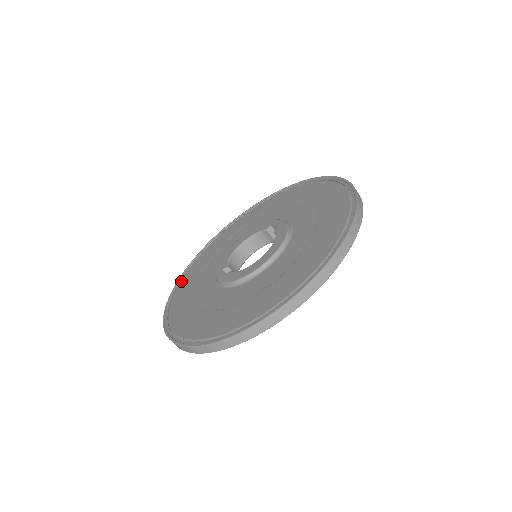
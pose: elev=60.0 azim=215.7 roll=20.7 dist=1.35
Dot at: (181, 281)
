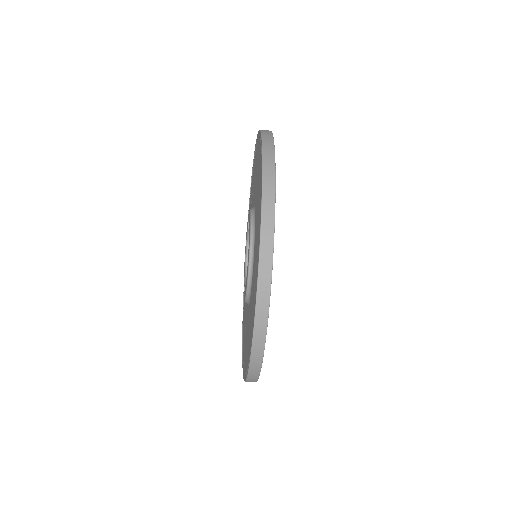
Dot at: occluded
